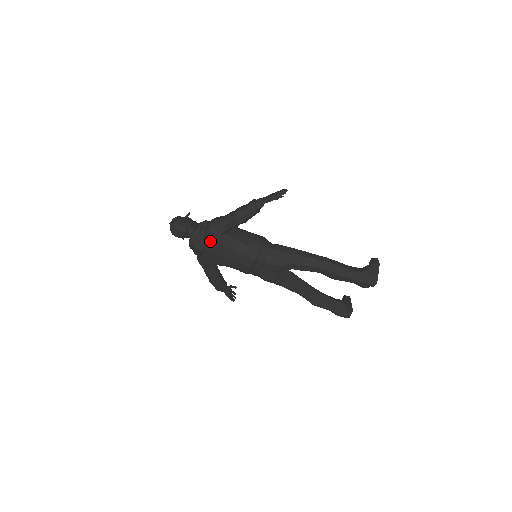
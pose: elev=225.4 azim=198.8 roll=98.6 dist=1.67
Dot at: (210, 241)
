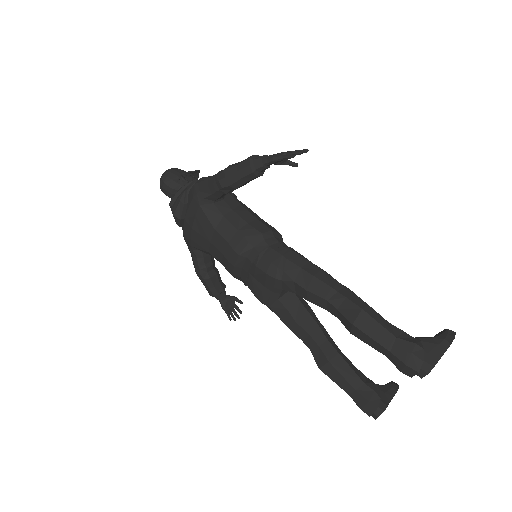
Dot at: (190, 207)
